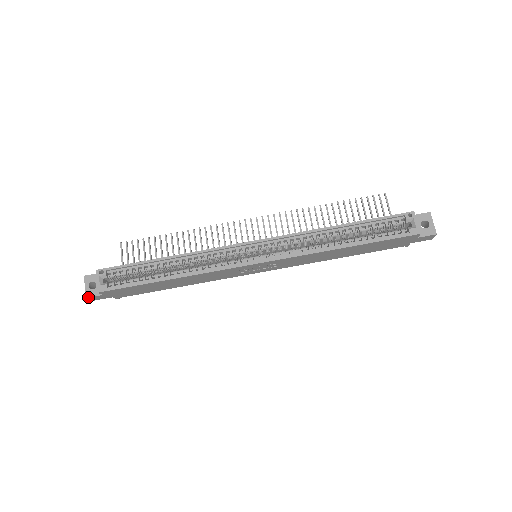
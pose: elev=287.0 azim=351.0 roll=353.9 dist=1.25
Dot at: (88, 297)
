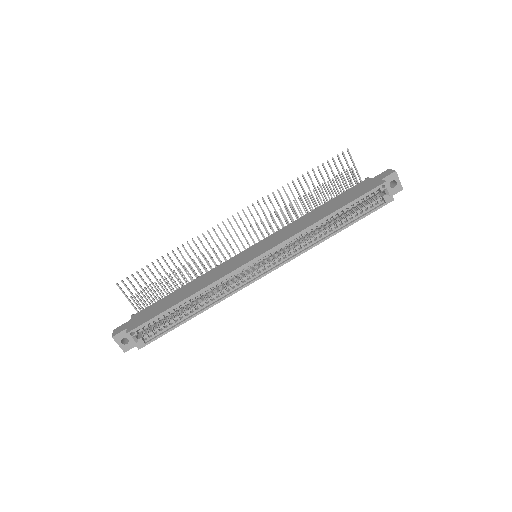
Dot at: occluded
